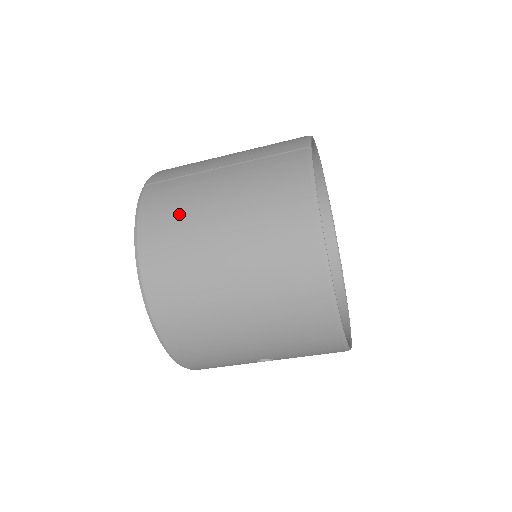
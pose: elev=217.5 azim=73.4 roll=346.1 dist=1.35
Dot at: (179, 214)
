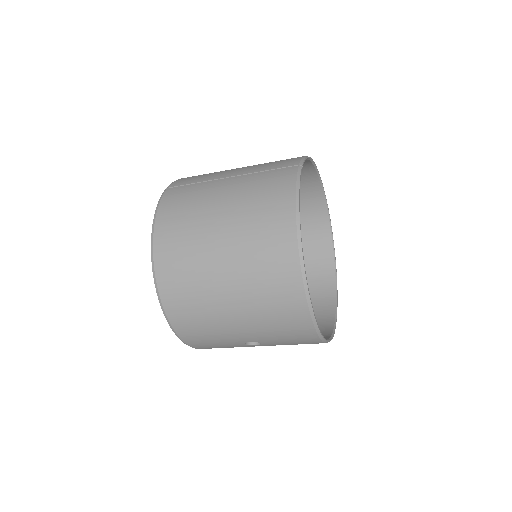
Dot at: (189, 212)
